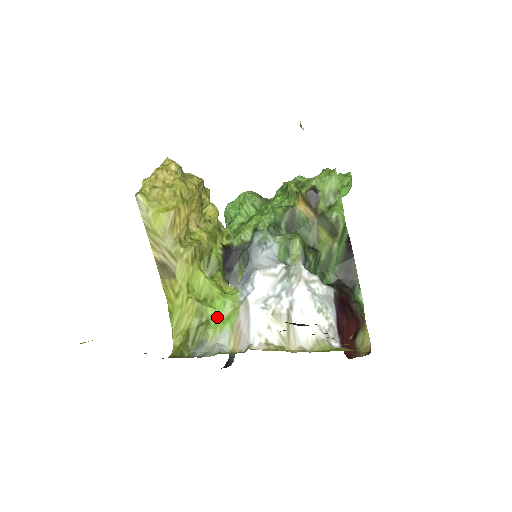
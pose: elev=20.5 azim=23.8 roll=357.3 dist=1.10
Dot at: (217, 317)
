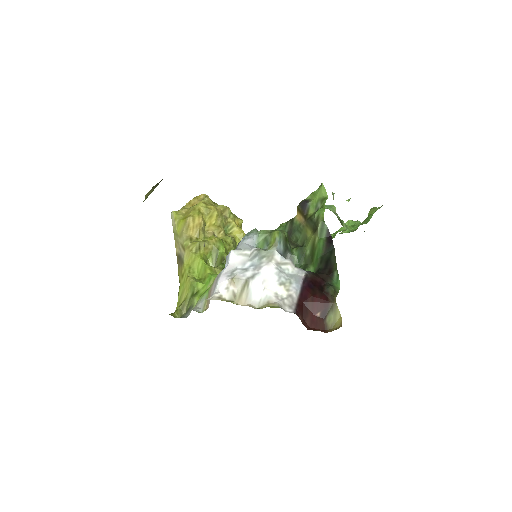
Dot at: (203, 290)
